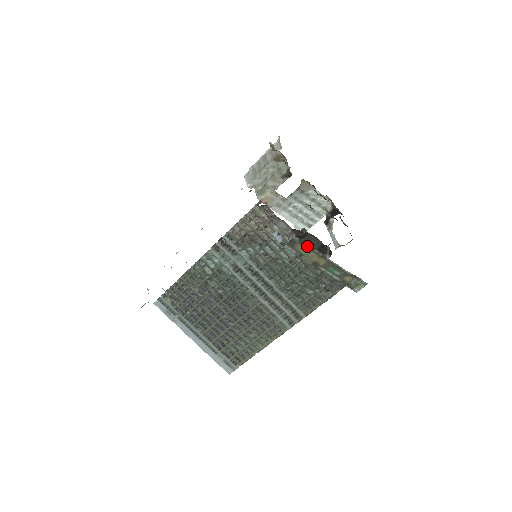
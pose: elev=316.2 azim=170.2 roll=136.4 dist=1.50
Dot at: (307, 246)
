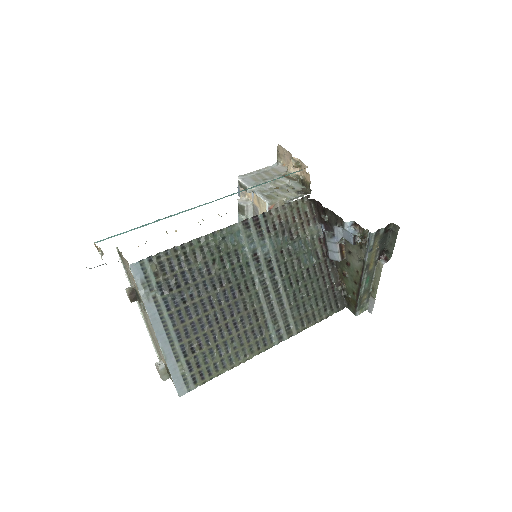
Dot at: (379, 243)
